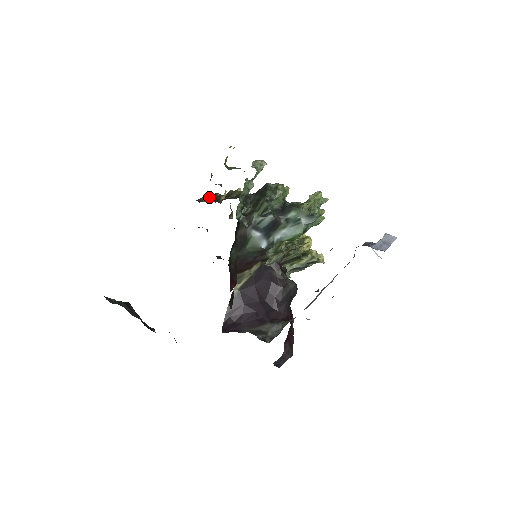
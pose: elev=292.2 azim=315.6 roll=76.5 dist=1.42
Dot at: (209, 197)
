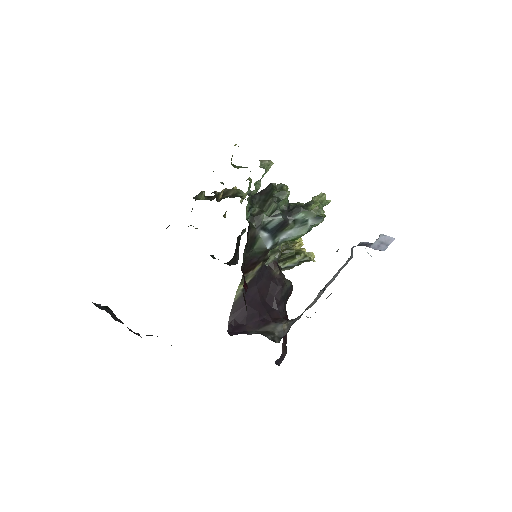
Dot at: (203, 195)
